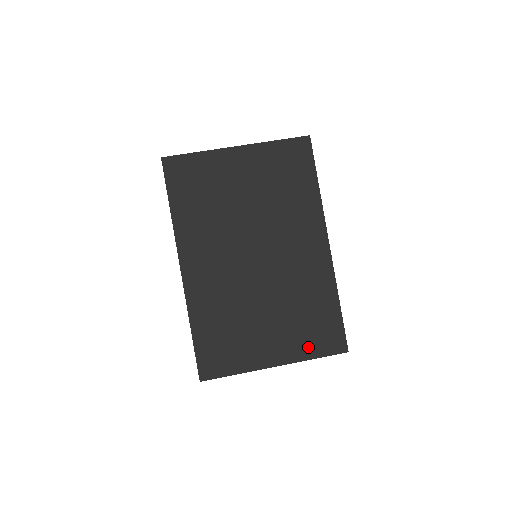
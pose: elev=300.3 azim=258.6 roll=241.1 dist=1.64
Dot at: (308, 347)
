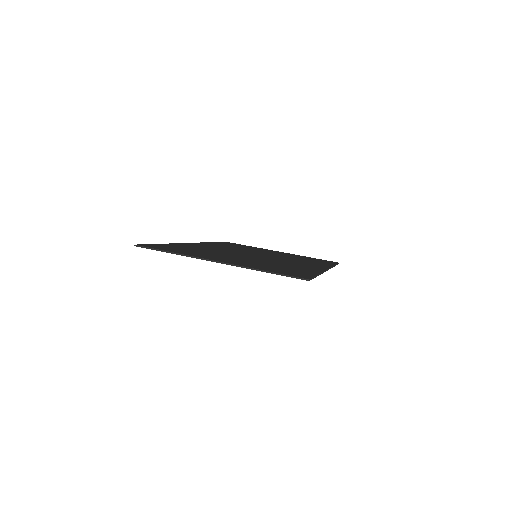
Dot at: (263, 268)
